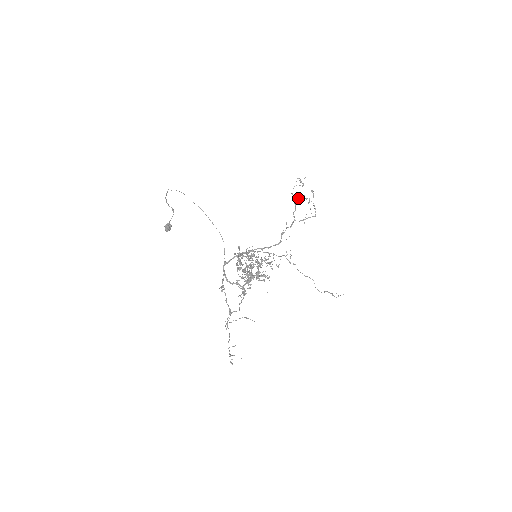
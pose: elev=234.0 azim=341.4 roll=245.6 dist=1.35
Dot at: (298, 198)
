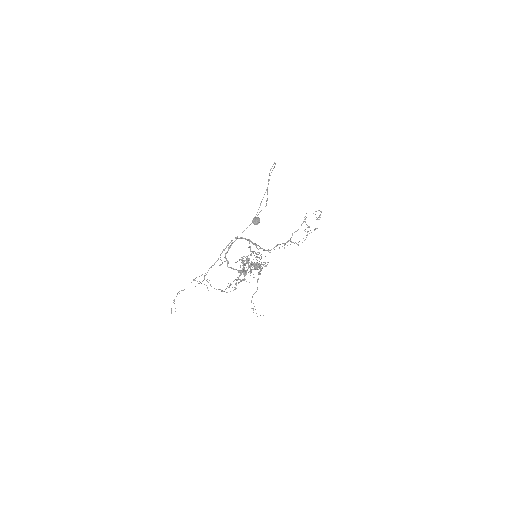
Dot at: (305, 219)
